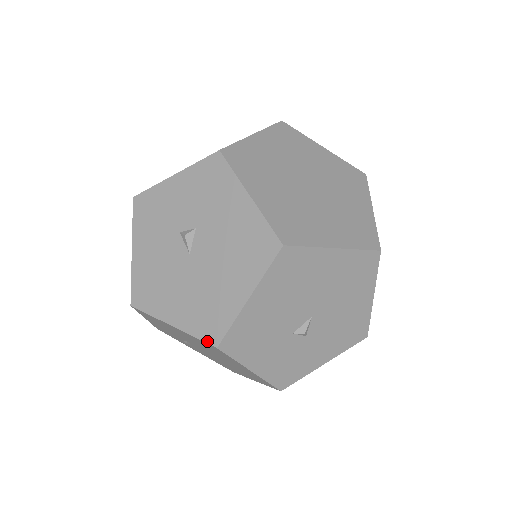
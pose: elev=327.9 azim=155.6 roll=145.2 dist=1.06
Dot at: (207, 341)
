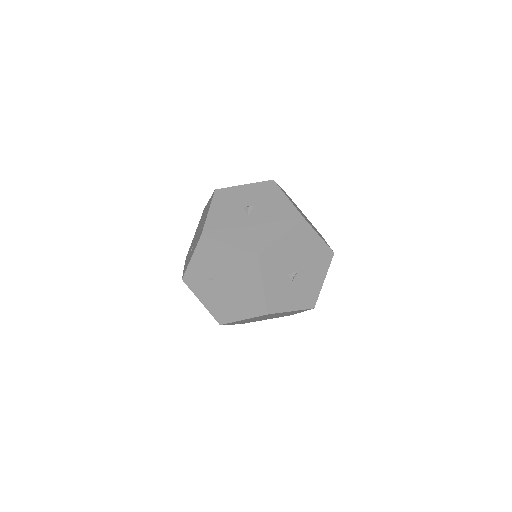
Dot at: (252, 252)
